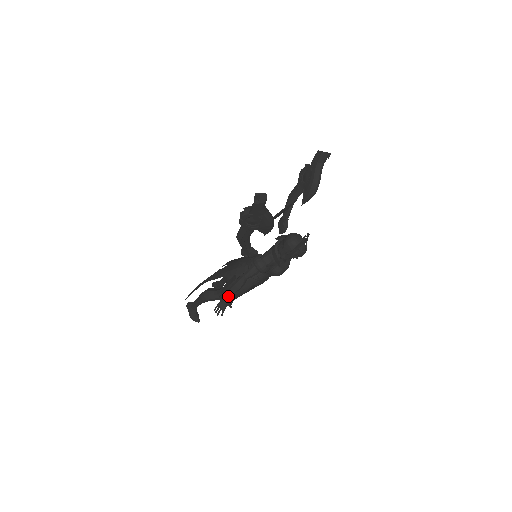
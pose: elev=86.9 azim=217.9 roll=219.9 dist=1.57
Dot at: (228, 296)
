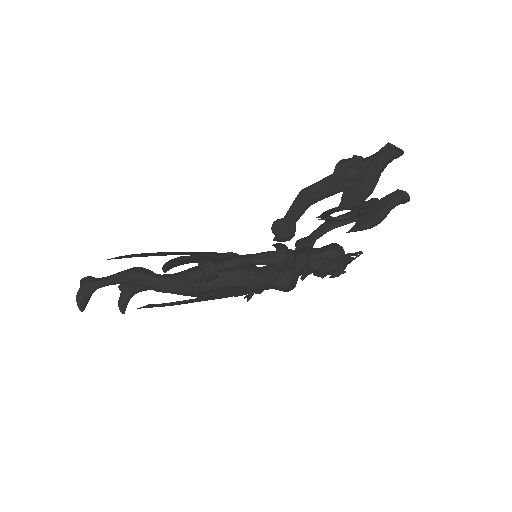
Dot at: (215, 267)
